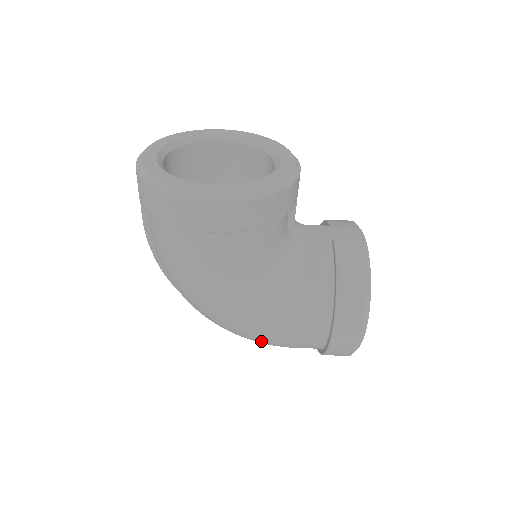
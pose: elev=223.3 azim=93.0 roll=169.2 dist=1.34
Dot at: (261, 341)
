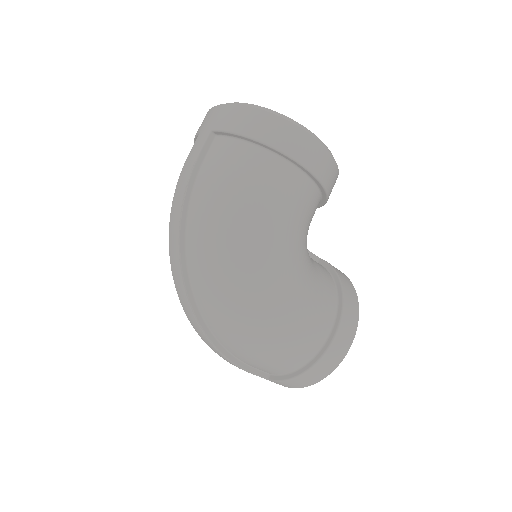
Dot at: (268, 333)
